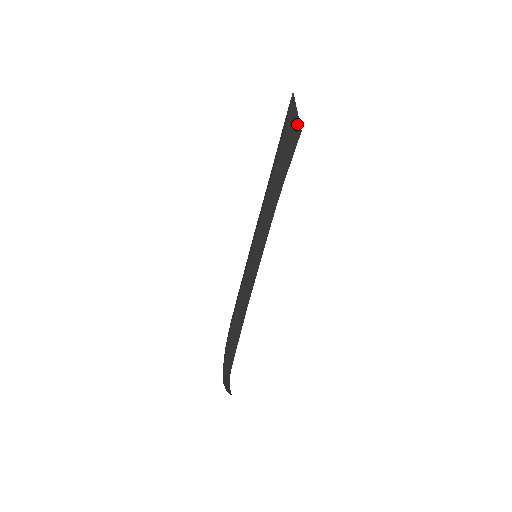
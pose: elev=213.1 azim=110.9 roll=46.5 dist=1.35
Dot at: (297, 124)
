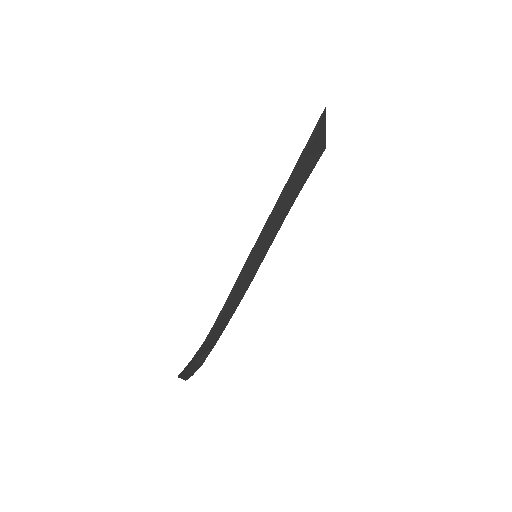
Dot at: (324, 140)
